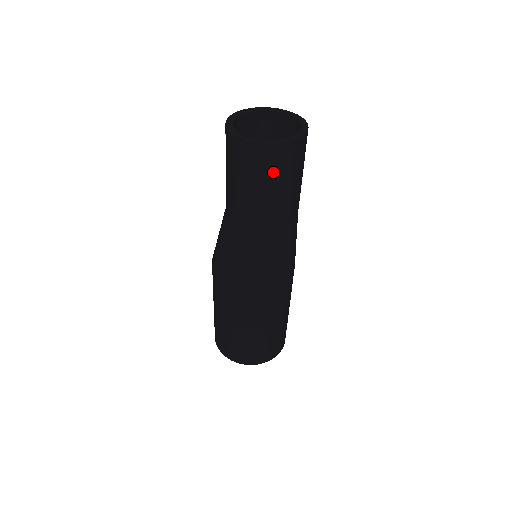
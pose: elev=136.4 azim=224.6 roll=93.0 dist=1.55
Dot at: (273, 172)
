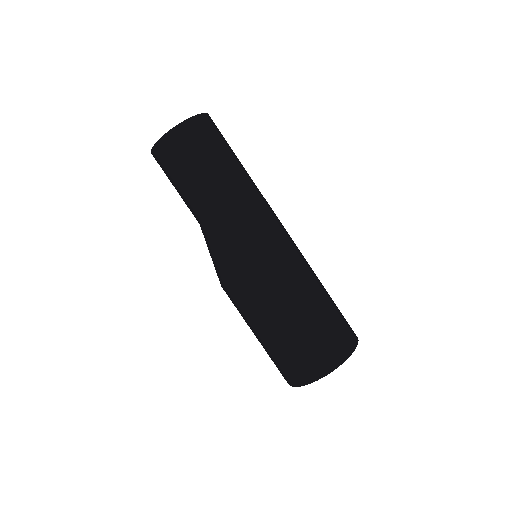
Dot at: (173, 163)
